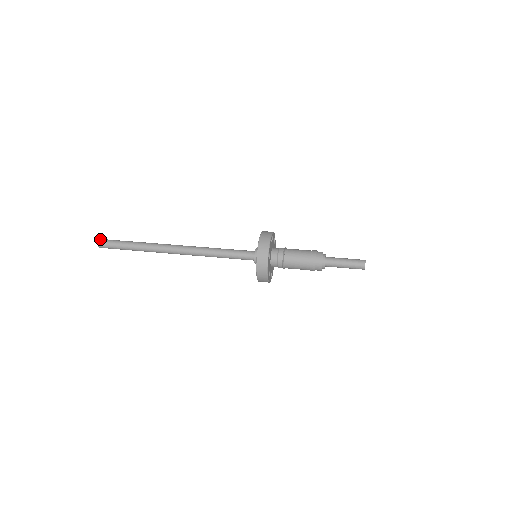
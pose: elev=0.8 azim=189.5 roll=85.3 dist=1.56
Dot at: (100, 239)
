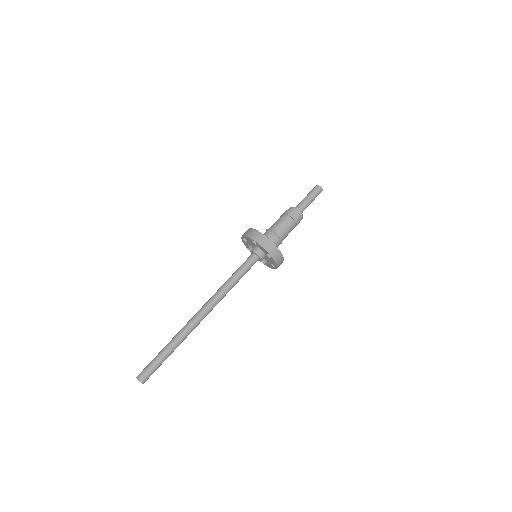
Dot at: occluded
